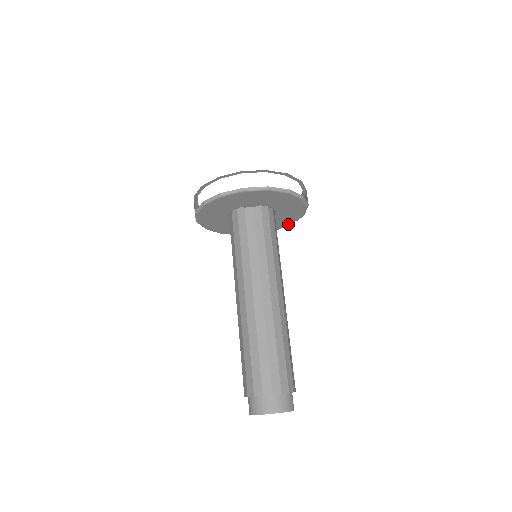
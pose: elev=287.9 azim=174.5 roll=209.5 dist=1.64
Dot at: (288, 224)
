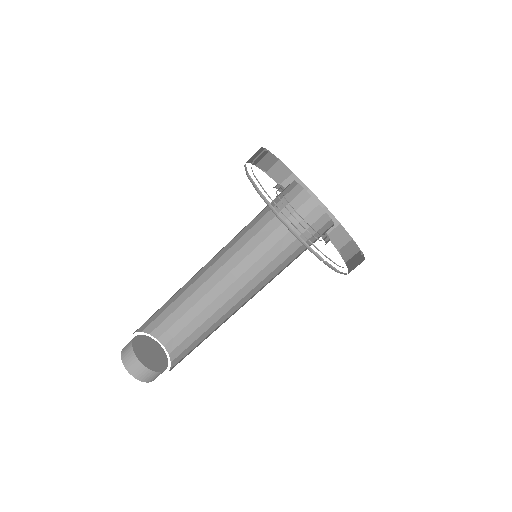
Dot at: occluded
